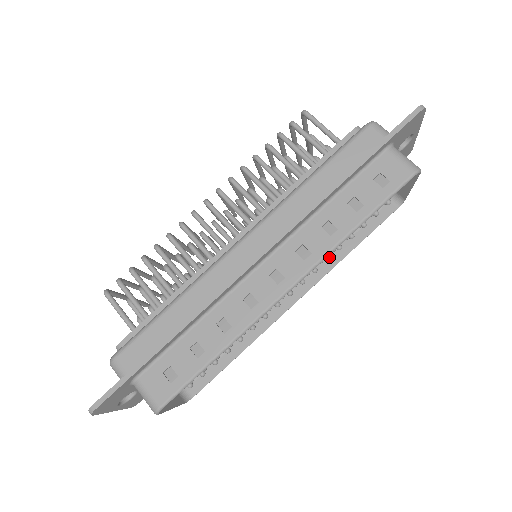
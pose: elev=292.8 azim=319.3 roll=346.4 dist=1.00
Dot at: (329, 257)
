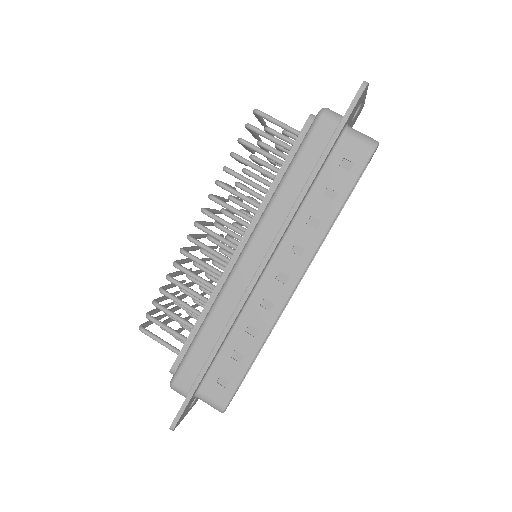
Dot at: occluded
